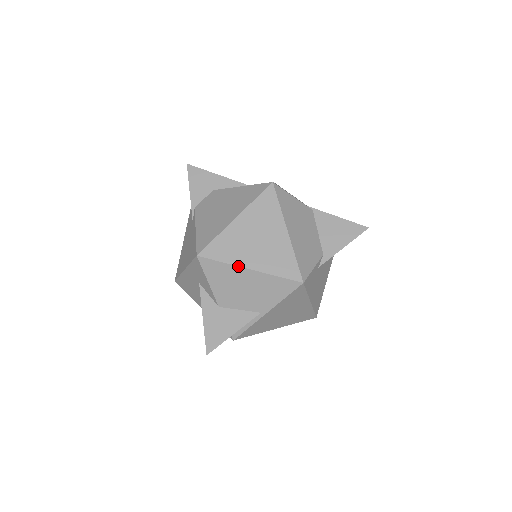
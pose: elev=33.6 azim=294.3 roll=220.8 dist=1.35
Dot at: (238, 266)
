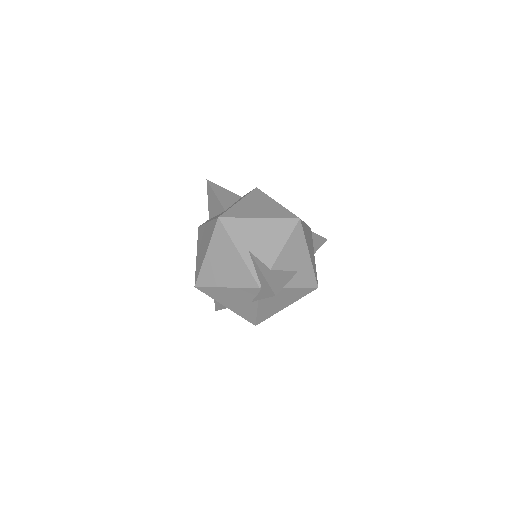
Dot at: occluded
